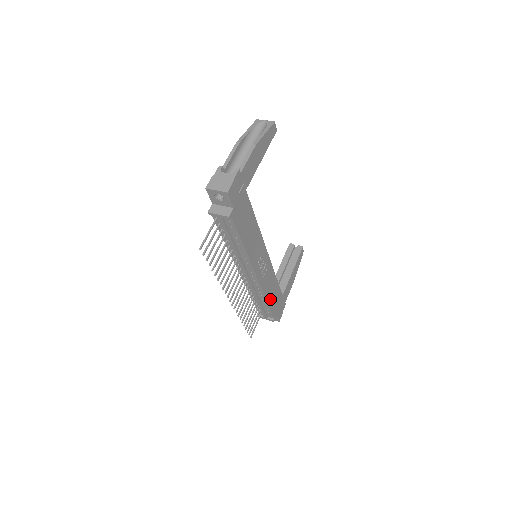
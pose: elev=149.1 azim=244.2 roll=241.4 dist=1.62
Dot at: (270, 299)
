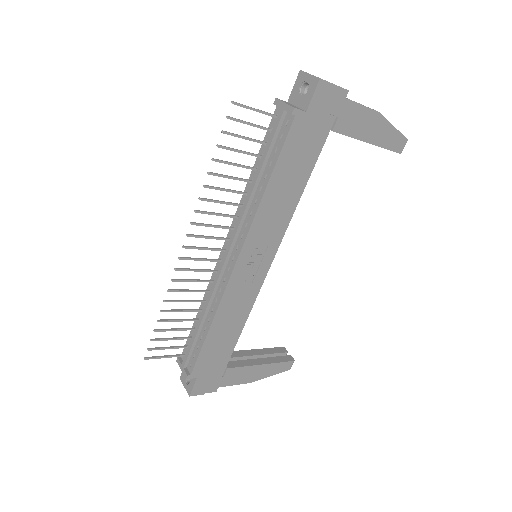
Dot at: (215, 334)
